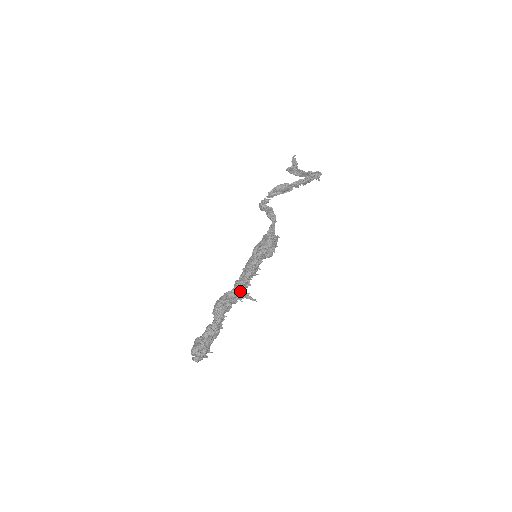
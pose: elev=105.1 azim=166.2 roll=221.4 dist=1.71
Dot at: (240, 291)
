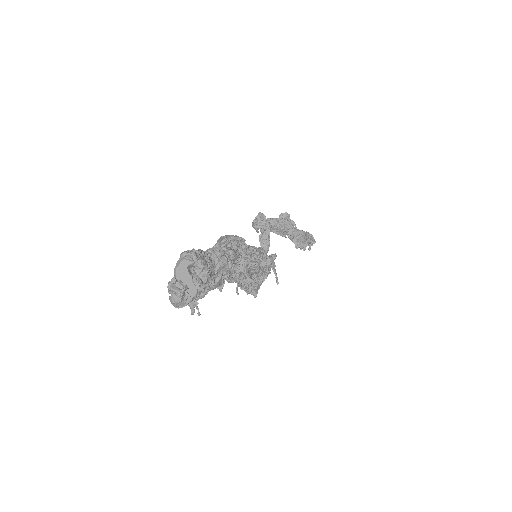
Dot at: occluded
